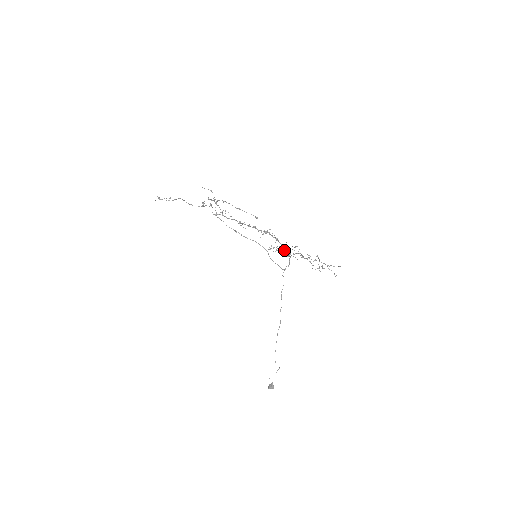
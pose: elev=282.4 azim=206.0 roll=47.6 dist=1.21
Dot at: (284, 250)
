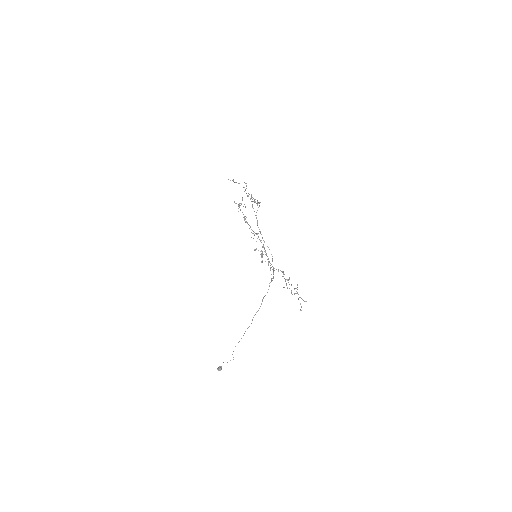
Dot at: occluded
